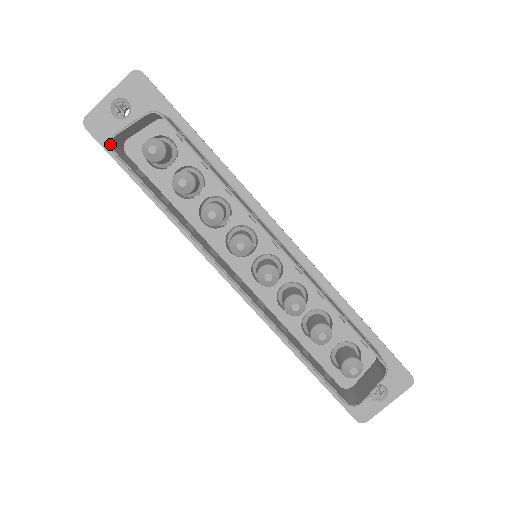
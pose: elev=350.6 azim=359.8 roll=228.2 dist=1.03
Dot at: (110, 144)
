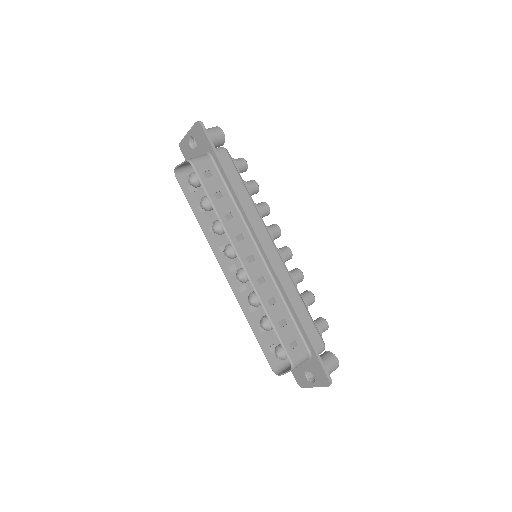
Dot at: (174, 172)
